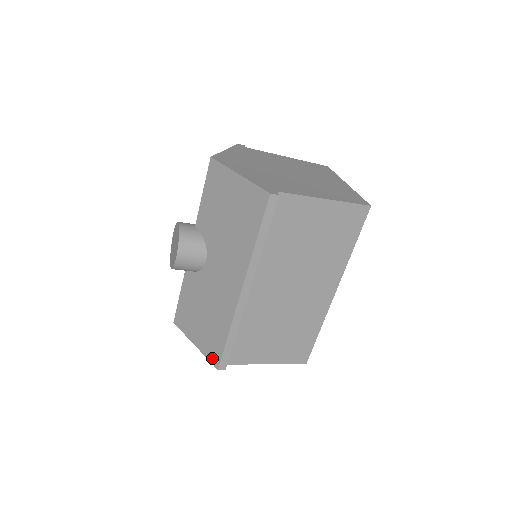
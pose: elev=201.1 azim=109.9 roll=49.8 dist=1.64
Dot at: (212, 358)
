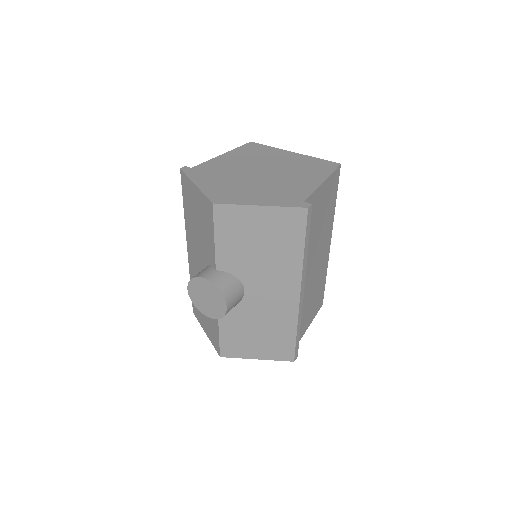
Dot at: (284, 357)
